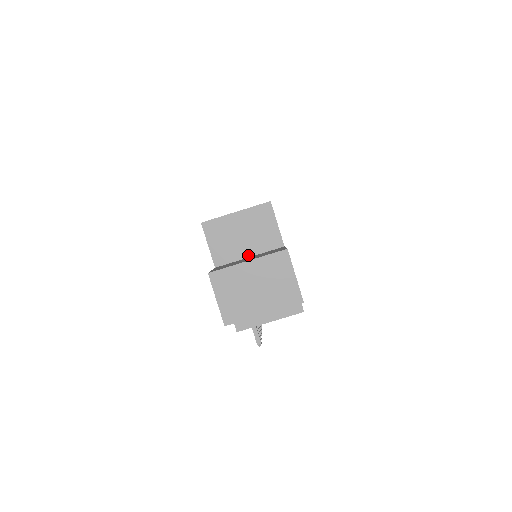
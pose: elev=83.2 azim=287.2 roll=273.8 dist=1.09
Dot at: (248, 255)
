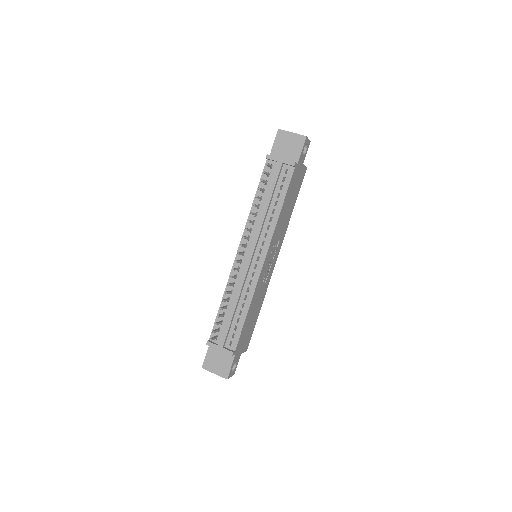
Dot at: occluded
